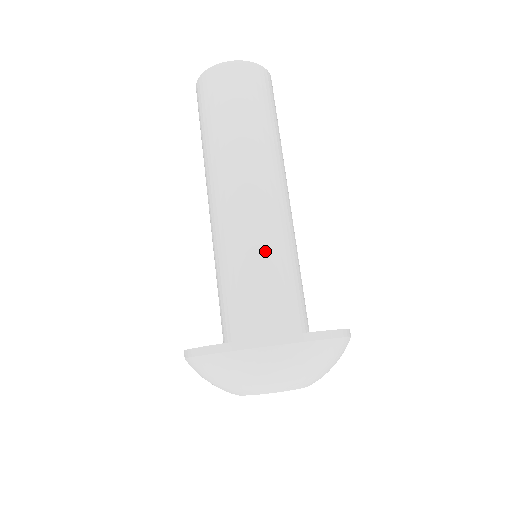
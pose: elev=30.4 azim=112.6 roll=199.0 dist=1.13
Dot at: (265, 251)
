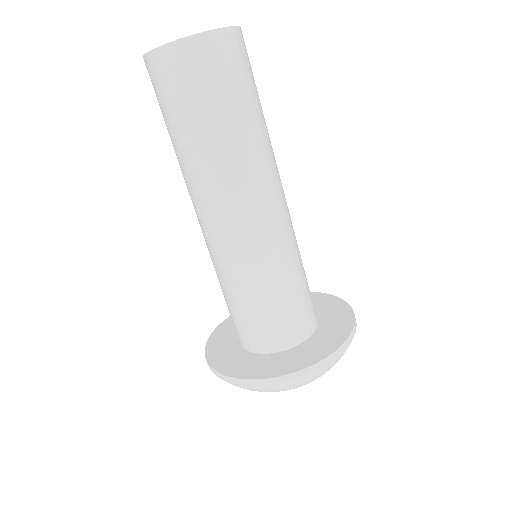
Dot at: (232, 281)
